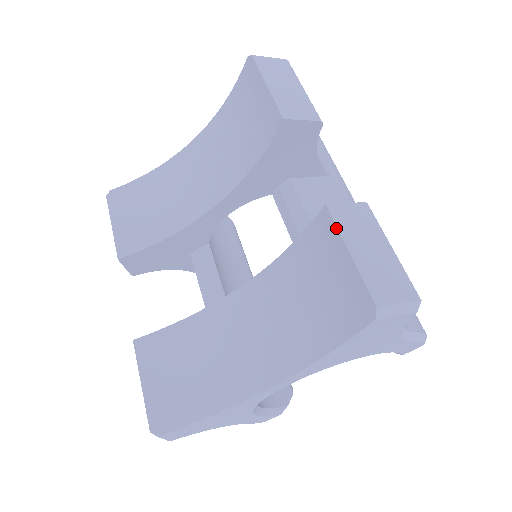
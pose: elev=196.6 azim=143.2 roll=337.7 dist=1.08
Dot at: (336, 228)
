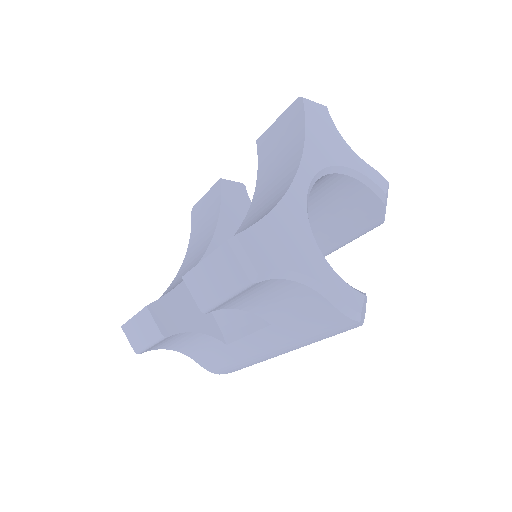
Dot at: (266, 131)
